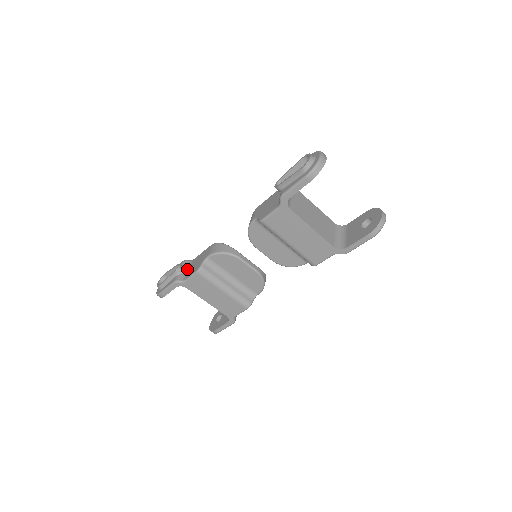
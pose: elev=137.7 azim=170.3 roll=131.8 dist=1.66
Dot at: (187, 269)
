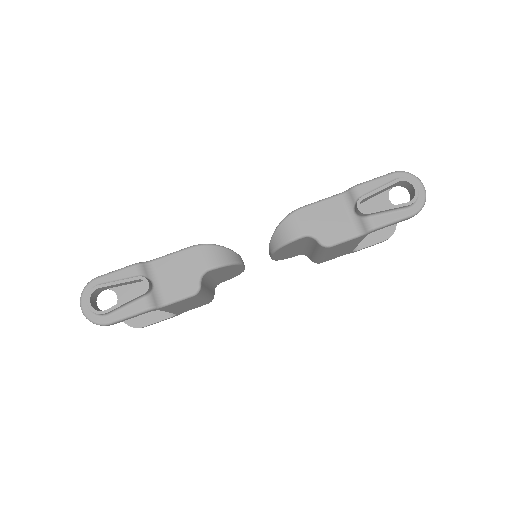
Dot at: (154, 282)
